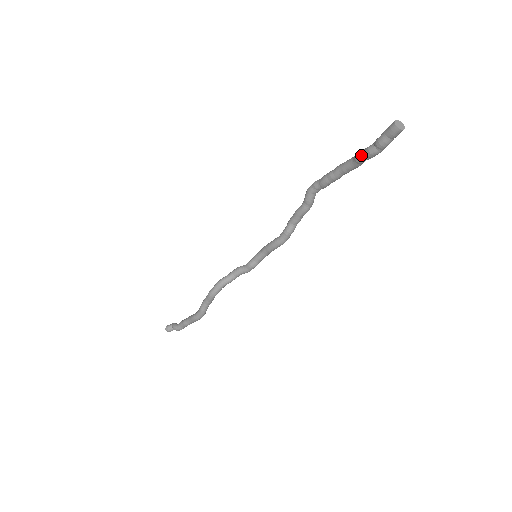
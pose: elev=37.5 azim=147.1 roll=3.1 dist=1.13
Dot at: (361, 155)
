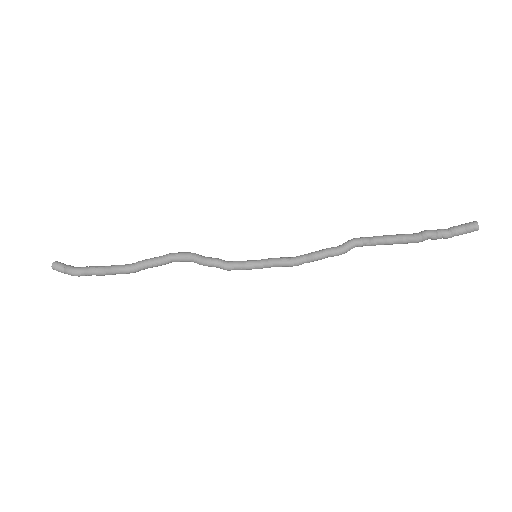
Dot at: (431, 231)
